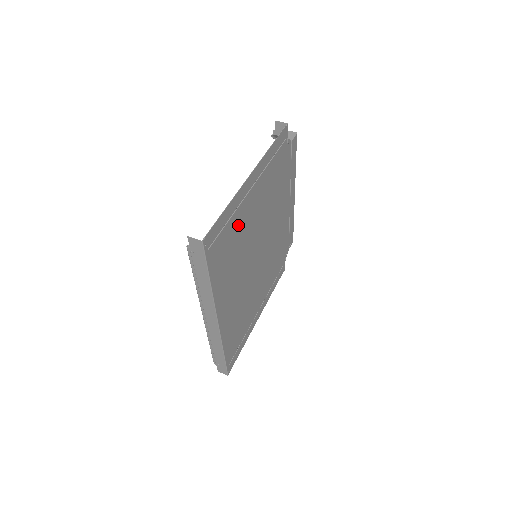
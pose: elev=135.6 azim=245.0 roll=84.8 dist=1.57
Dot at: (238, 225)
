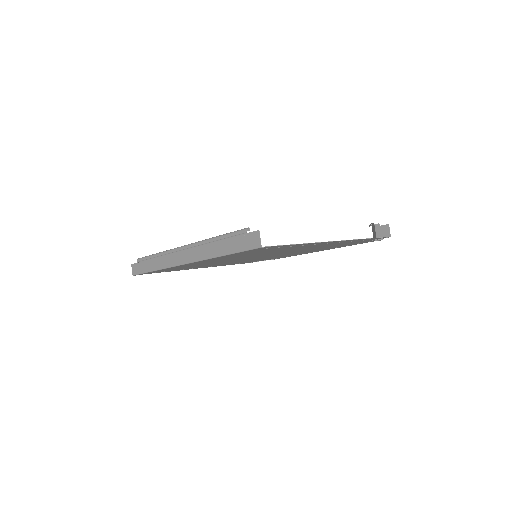
Dot at: occluded
